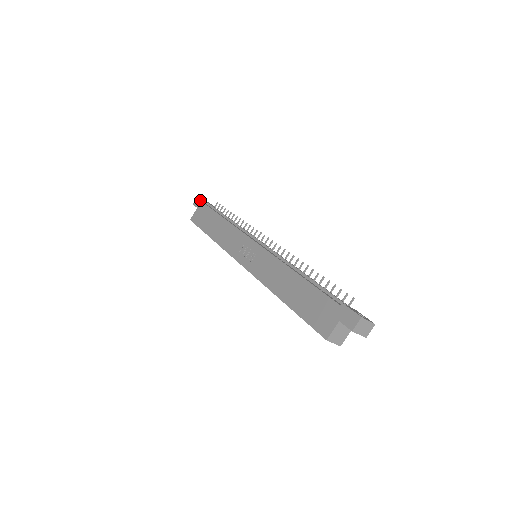
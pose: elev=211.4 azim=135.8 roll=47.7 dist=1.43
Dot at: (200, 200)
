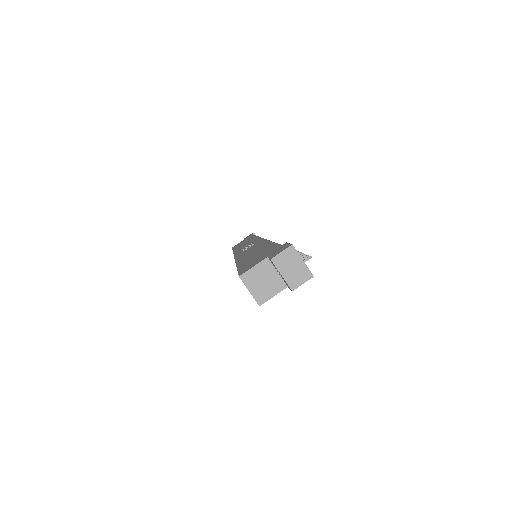
Dot at: occluded
